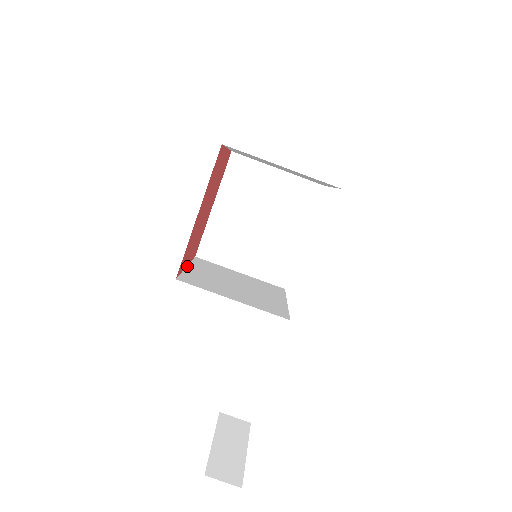
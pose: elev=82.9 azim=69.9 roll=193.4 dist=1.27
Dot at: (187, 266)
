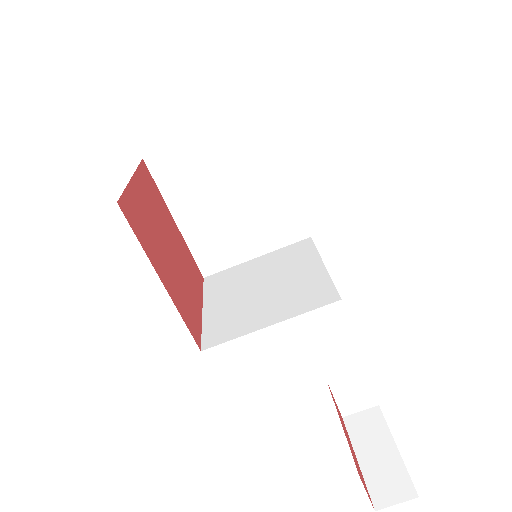
Dot at: (202, 308)
